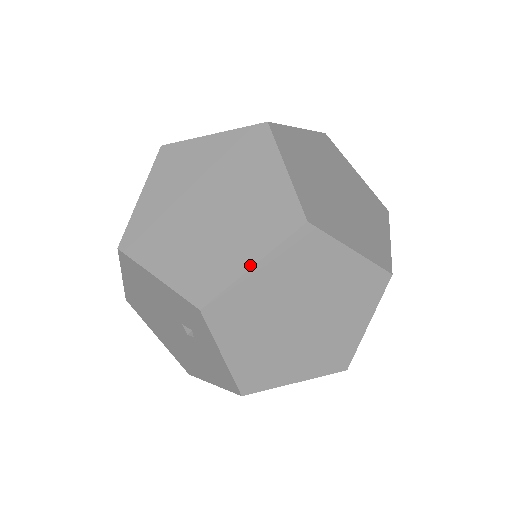
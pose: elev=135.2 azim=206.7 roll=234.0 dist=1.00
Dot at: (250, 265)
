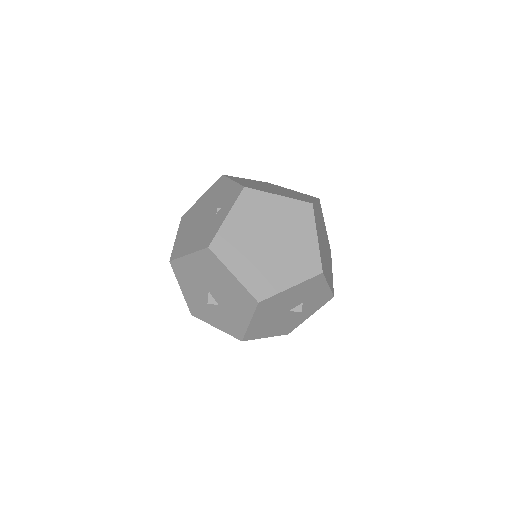
Dot at: (278, 194)
